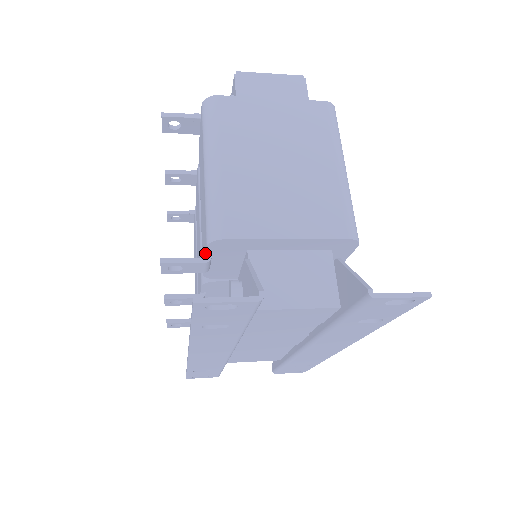
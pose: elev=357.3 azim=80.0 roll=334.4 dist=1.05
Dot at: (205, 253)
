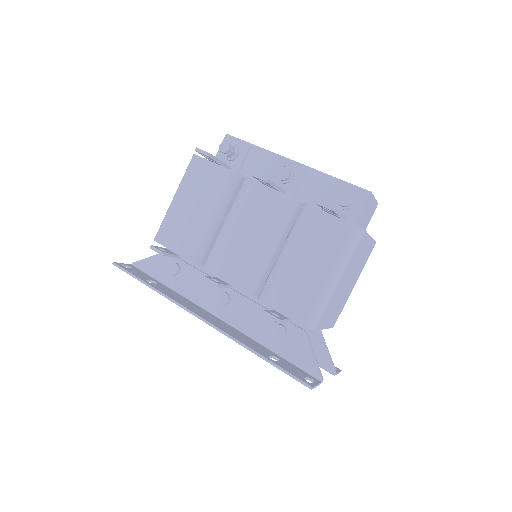
Dot at: (293, 319)
